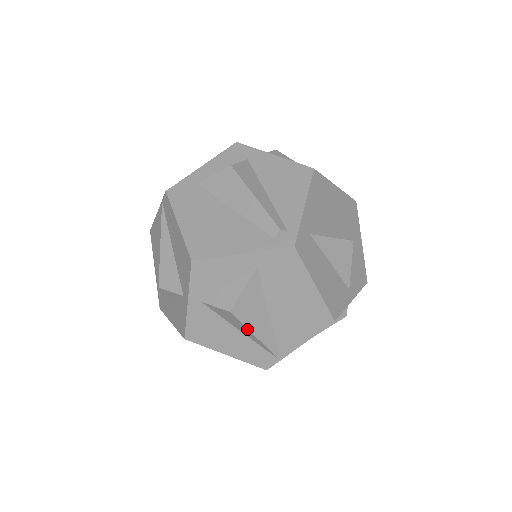
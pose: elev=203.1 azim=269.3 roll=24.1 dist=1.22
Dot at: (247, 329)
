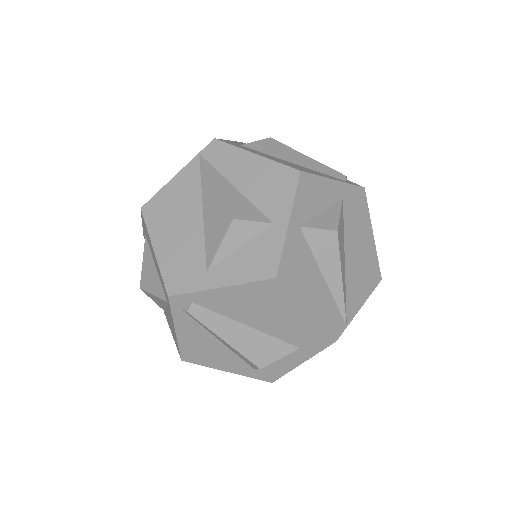
Dot at: (339, 265)
